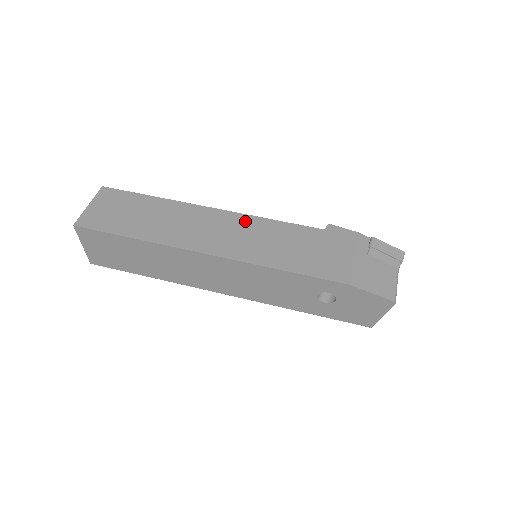
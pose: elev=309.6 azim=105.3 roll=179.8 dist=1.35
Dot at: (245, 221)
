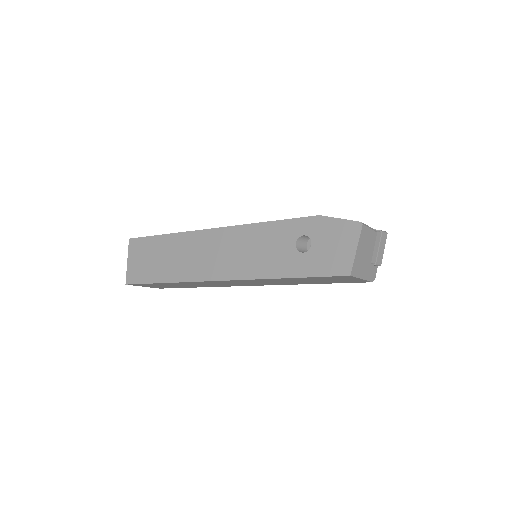
Dot at: occluded
